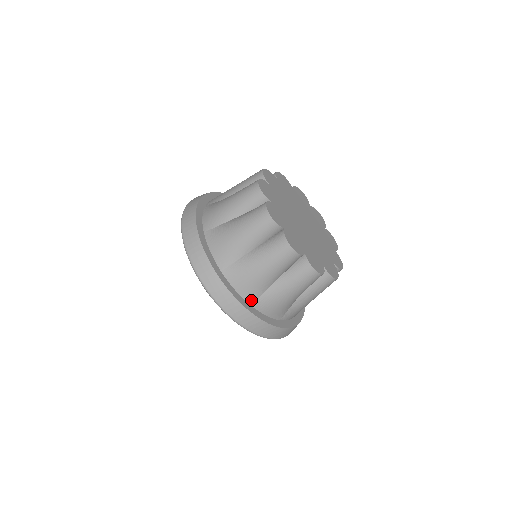
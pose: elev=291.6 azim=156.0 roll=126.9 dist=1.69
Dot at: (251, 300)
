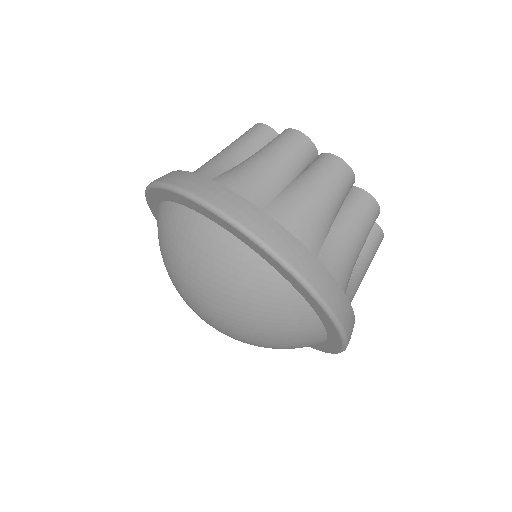
Dot at: occluded
